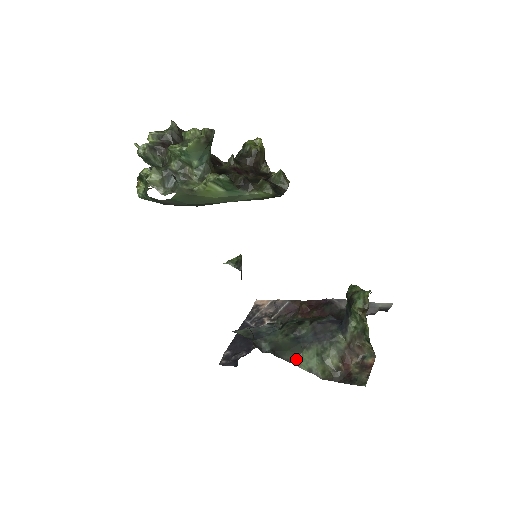
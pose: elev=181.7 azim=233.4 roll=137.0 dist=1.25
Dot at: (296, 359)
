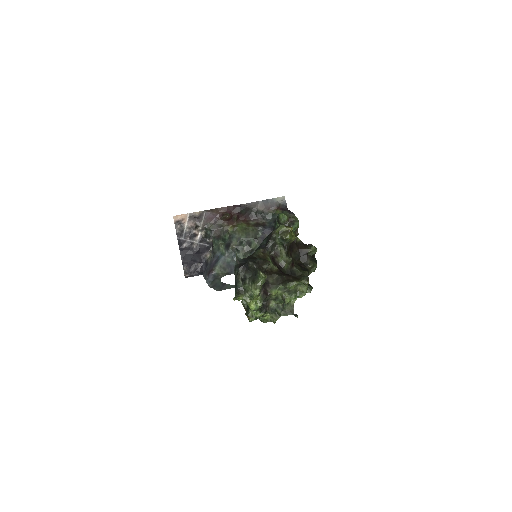
Dot at: occluded
